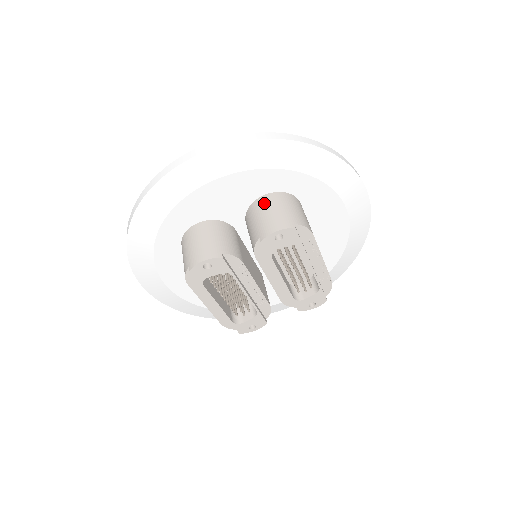
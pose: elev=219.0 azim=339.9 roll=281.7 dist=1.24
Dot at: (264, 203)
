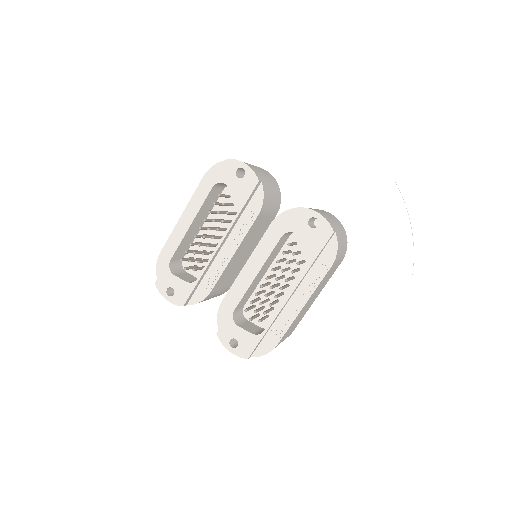
Dot at: occluded
